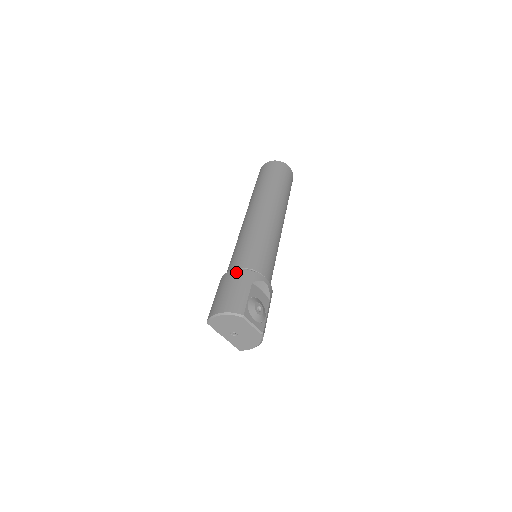
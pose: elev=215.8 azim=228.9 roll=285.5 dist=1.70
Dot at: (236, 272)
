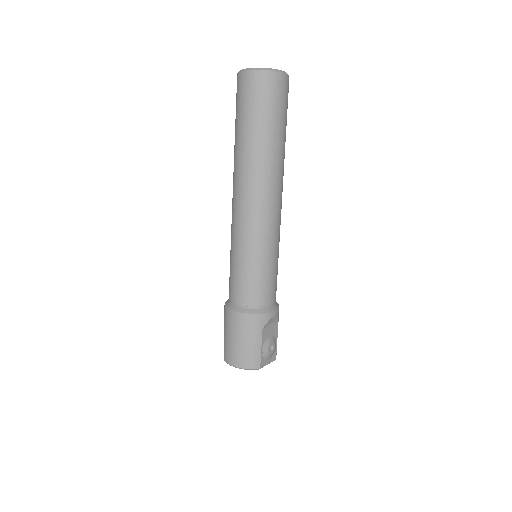
Dot at: (244, 318)
